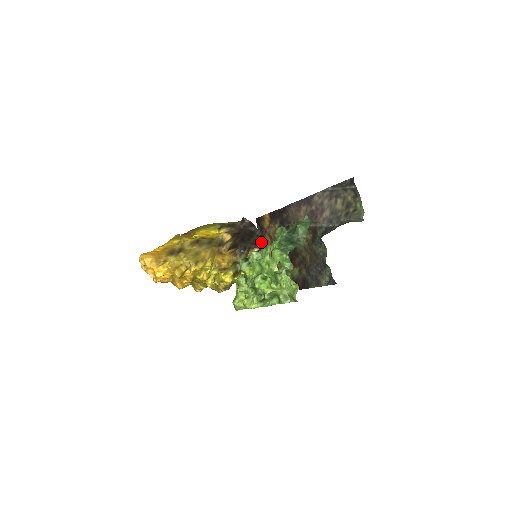
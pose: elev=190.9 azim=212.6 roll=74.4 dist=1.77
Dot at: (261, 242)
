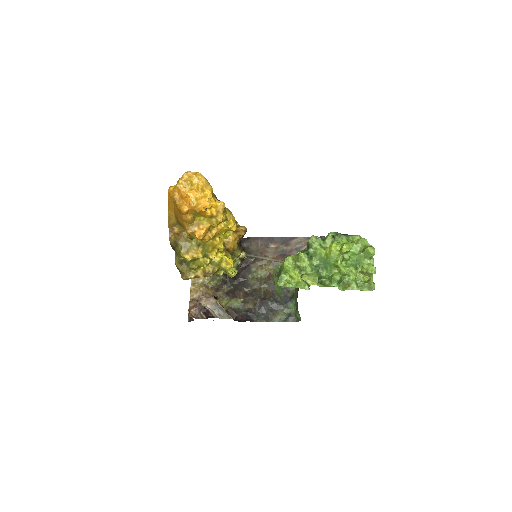
Dot at: occluded
